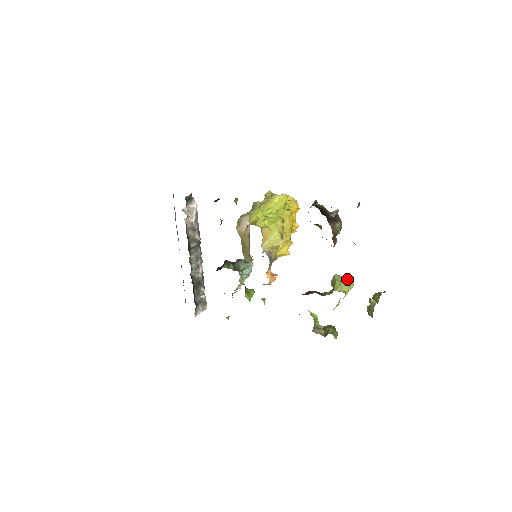
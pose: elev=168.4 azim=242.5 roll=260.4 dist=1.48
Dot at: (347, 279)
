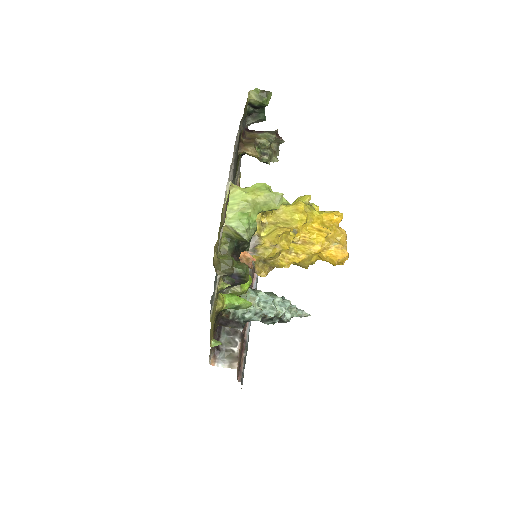
Dot at: (259, 183)
